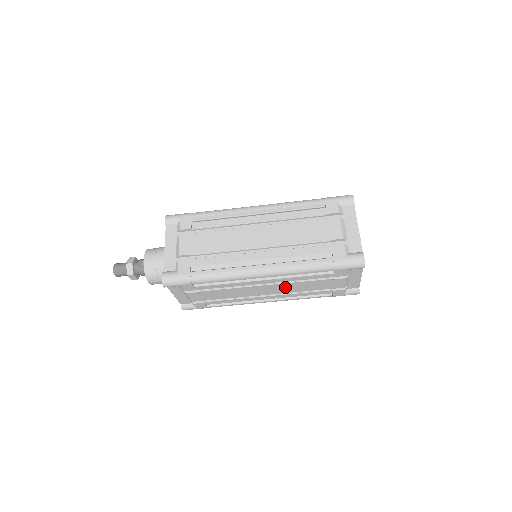
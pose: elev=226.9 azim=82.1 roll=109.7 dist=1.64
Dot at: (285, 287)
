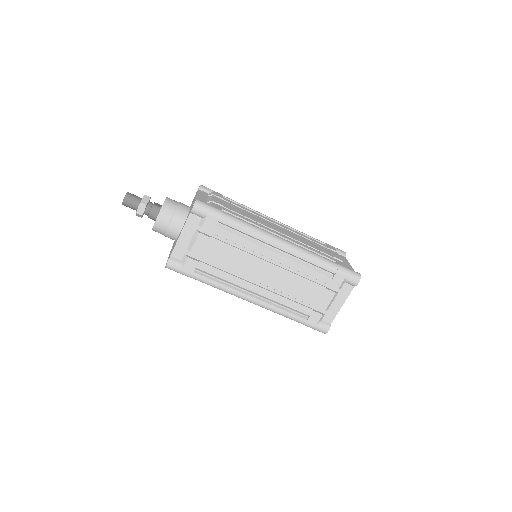
Dot at: (283, 278)
